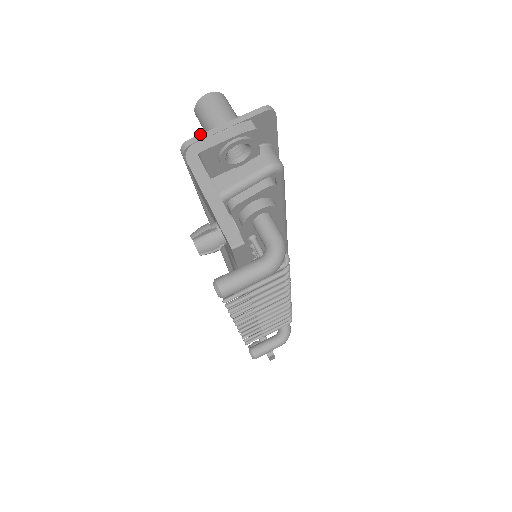
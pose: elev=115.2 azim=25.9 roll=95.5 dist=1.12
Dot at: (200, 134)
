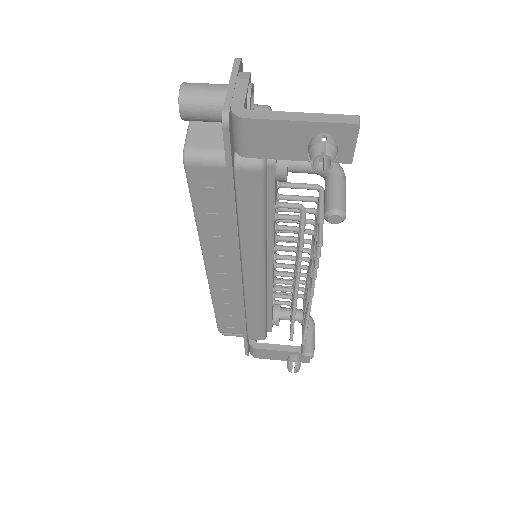
Dot at: (225, 100)
